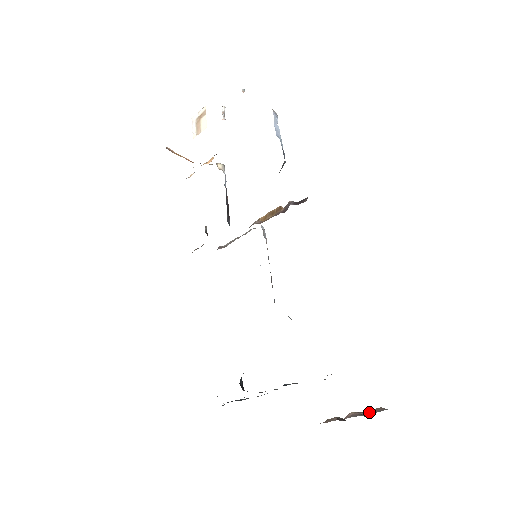
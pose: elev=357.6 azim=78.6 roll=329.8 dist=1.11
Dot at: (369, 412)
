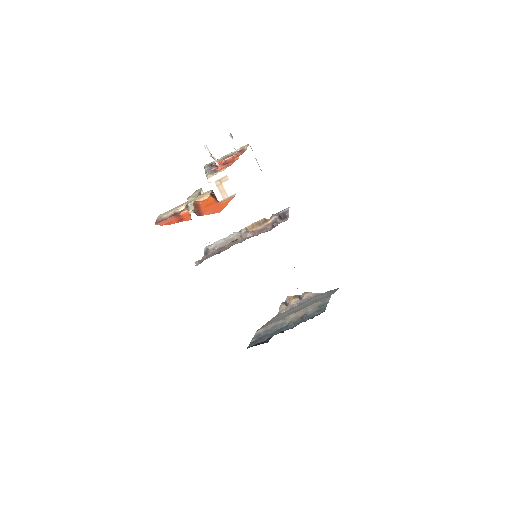
Dot at: (305, 297)
